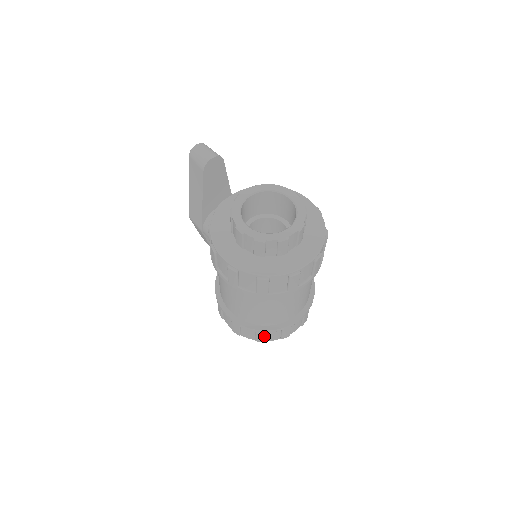
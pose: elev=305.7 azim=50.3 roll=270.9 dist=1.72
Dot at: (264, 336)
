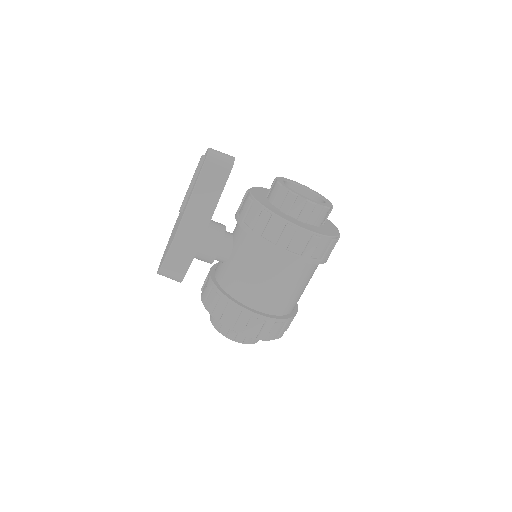
Dot at: occluded
